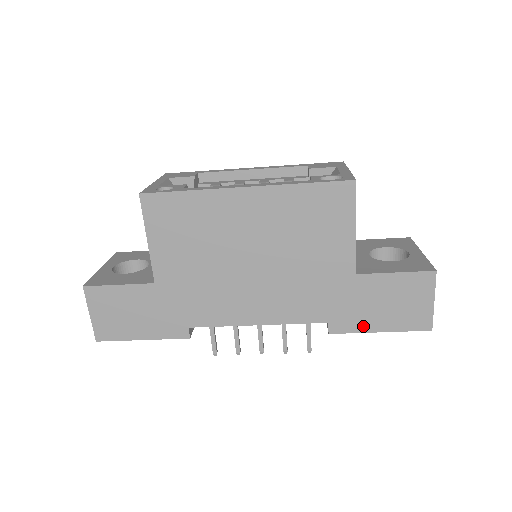
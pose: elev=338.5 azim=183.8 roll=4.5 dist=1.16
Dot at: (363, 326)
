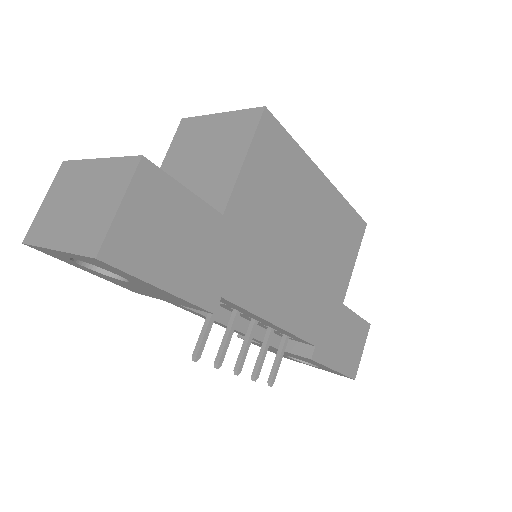
Dot at: (330, 360)
